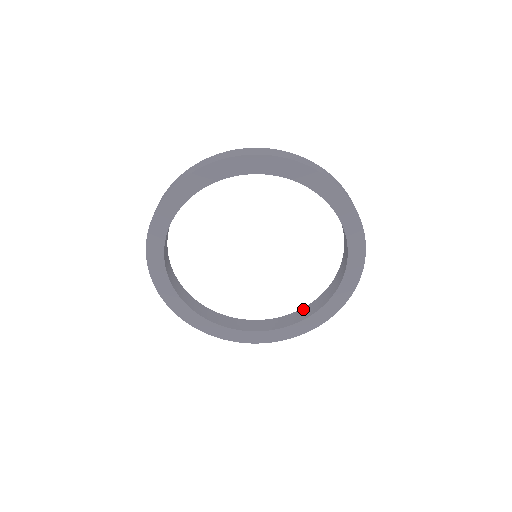
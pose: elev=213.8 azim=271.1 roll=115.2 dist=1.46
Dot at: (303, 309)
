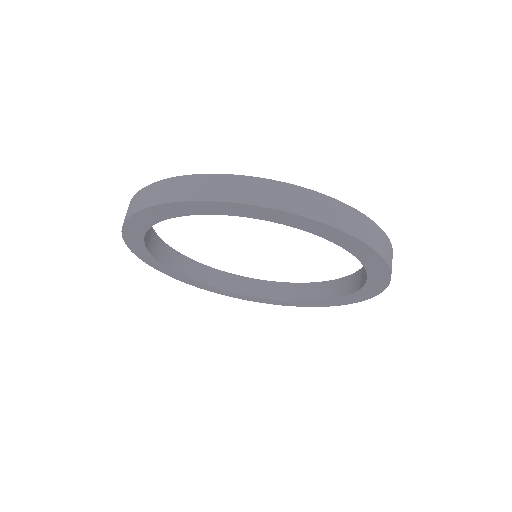
Dot at: (360, 271)
